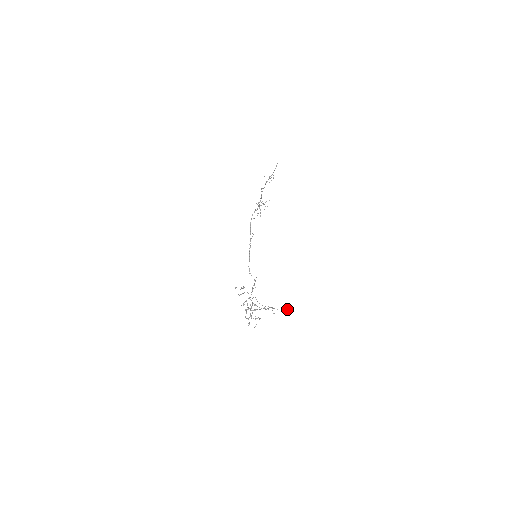
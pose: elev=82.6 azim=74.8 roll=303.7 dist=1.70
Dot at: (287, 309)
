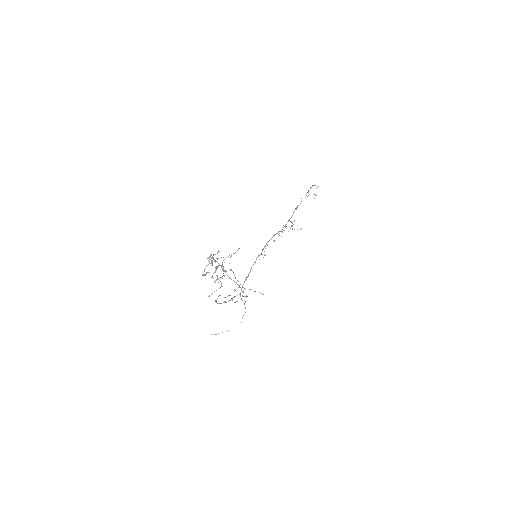
Dot at: (262, 294)
